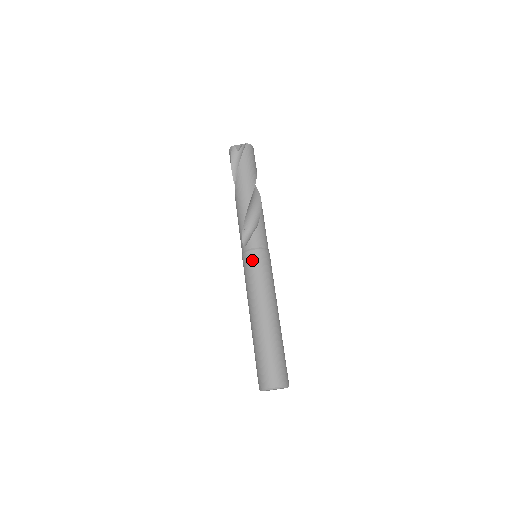
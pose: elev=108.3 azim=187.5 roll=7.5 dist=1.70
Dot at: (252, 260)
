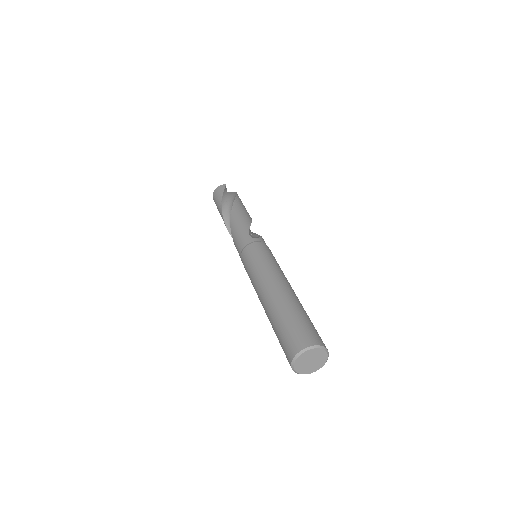
Dot at: (268, 249)
